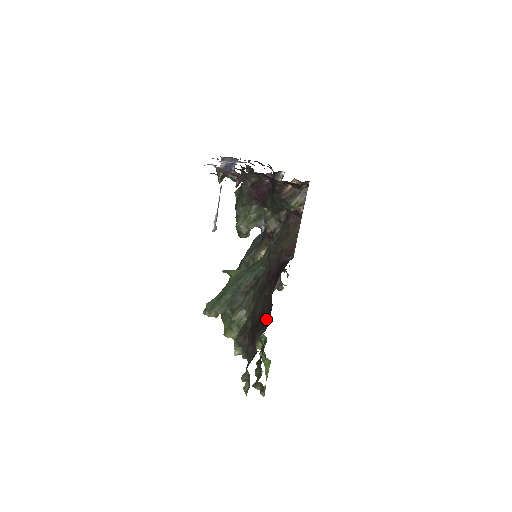
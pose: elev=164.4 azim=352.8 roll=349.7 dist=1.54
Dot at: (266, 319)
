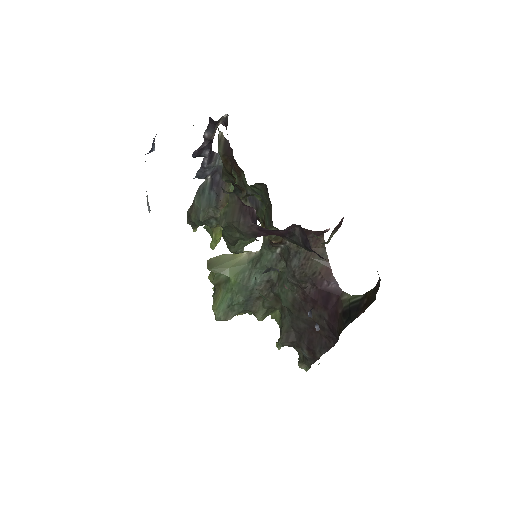
Dot at: (324, 341)
